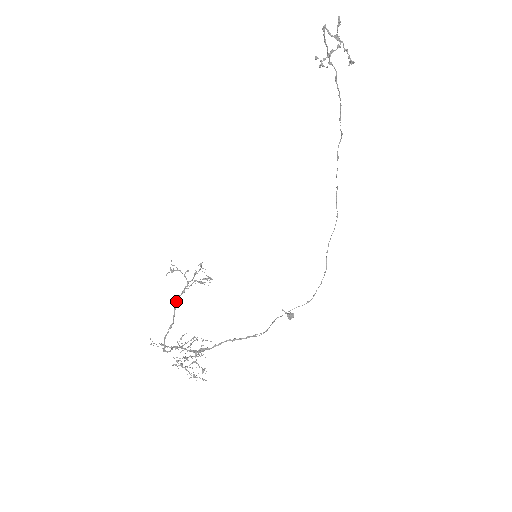
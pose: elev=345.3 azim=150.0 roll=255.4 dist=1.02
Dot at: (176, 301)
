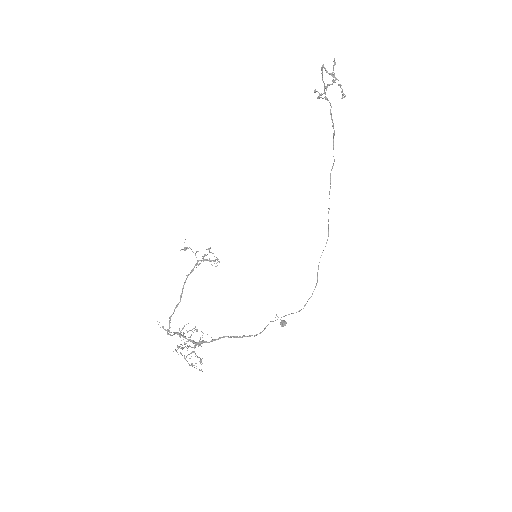
Dot at: (185, 281)
